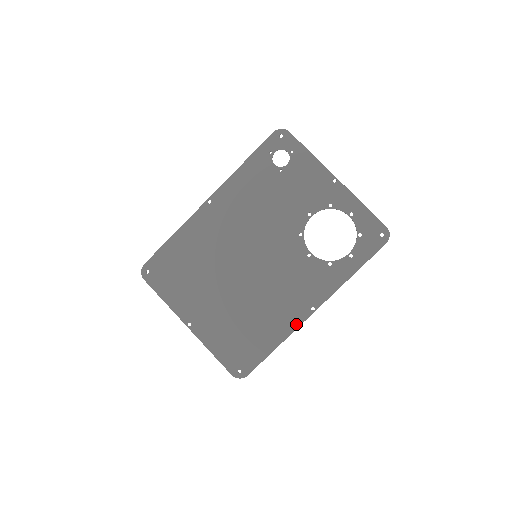
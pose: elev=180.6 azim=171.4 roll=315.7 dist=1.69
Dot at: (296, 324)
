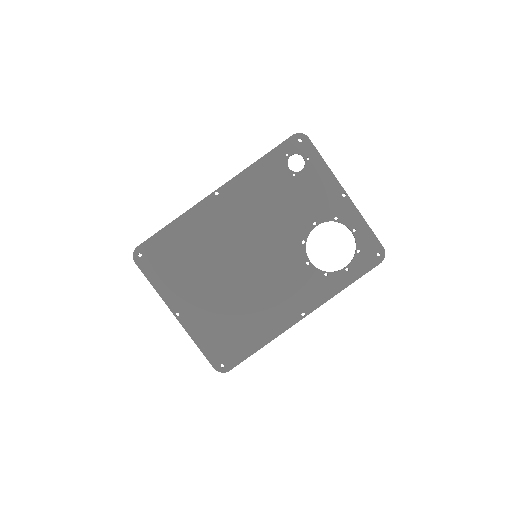
Dot at: (285, 327)
